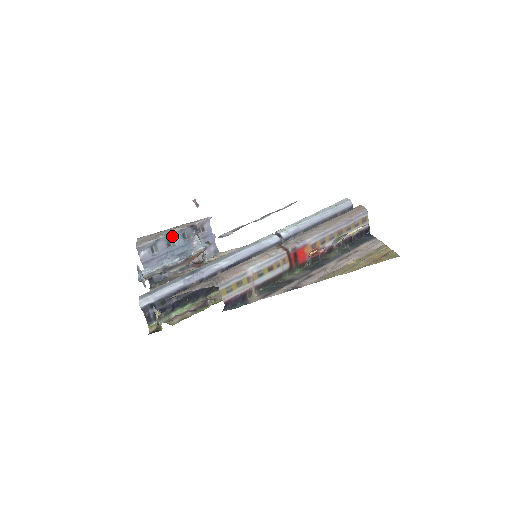
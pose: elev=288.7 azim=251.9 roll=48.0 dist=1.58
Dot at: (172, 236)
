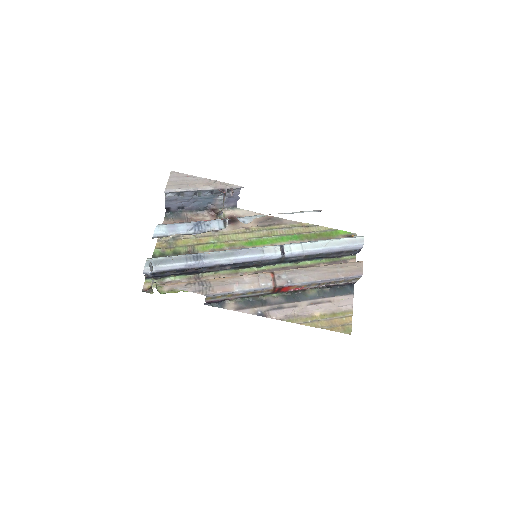
Dot at: (201, 191)
